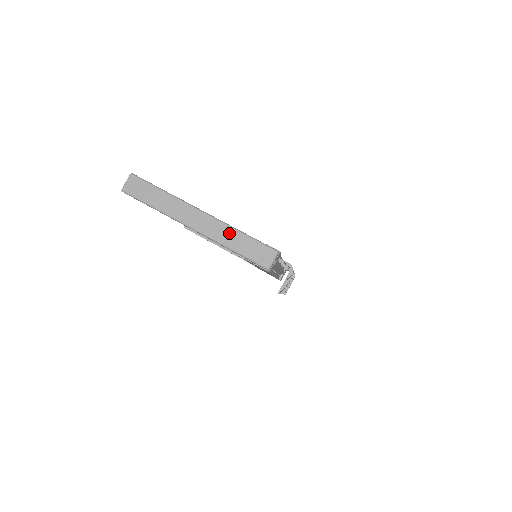
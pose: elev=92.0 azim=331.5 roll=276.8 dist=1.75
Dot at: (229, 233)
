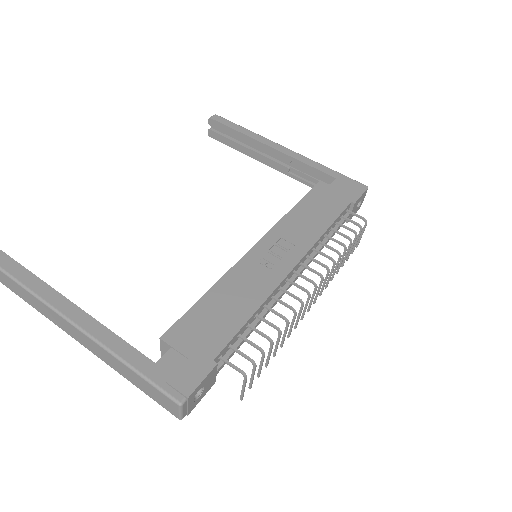
Dot at: (112, 360)
